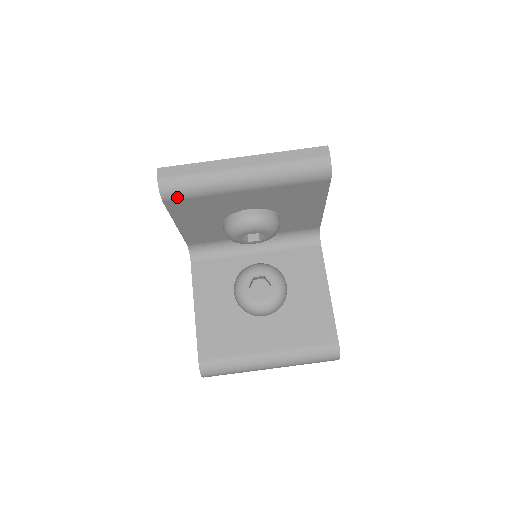
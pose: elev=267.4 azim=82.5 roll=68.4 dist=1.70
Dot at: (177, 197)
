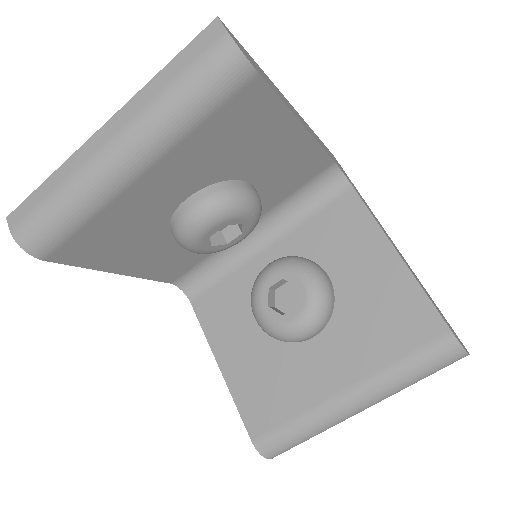
Dot at: (54, 244)
